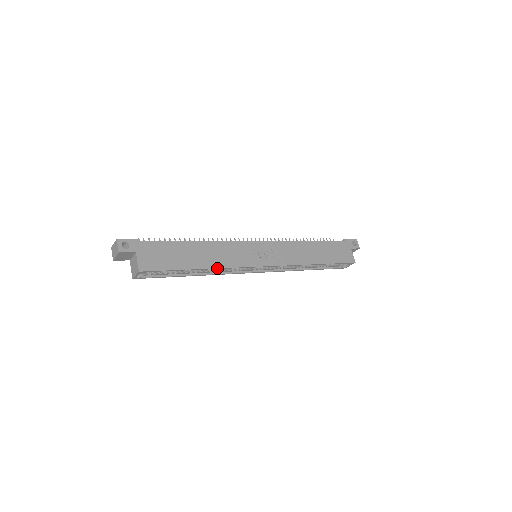
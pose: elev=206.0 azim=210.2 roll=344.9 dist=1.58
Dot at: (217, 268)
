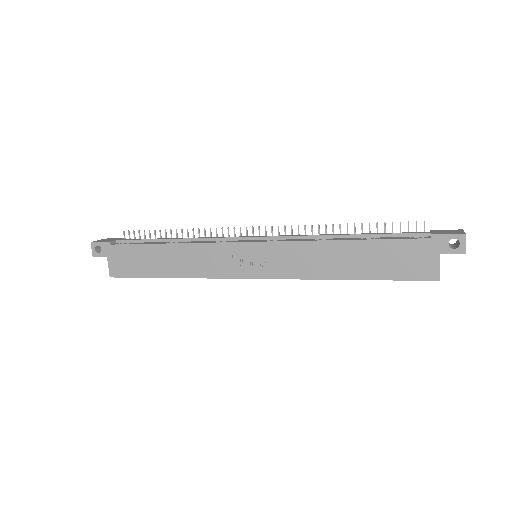
Dot at: occluded
